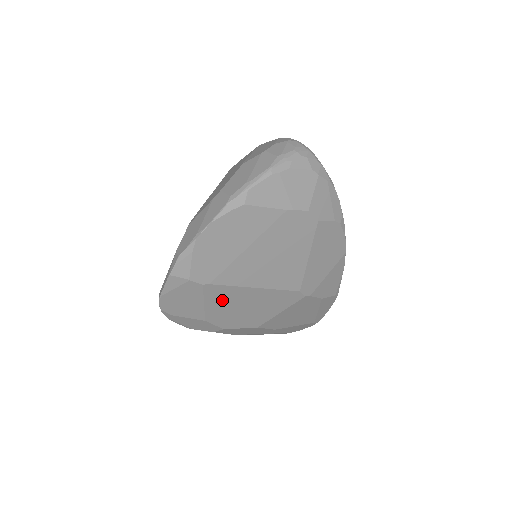
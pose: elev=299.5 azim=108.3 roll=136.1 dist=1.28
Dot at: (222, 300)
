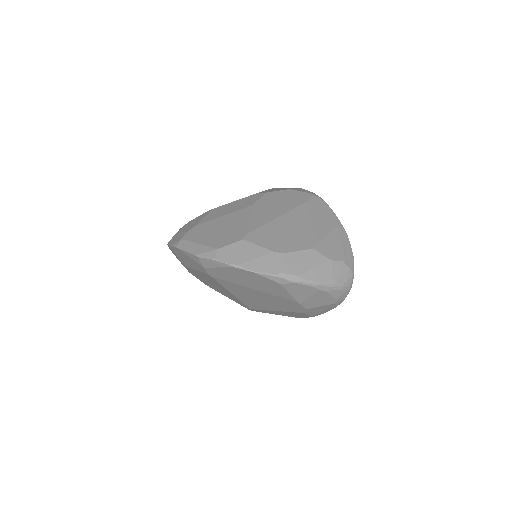
Dot at: (207, 278)
